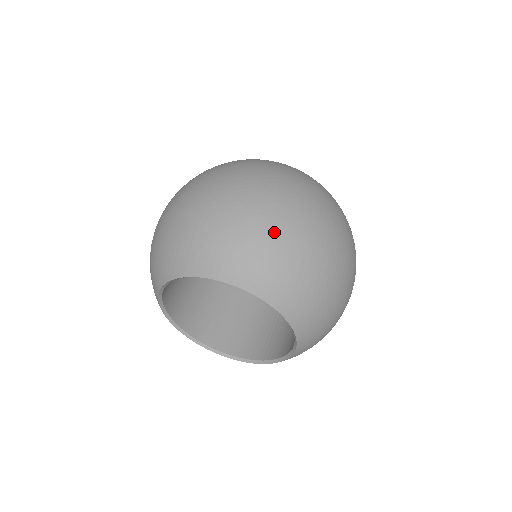
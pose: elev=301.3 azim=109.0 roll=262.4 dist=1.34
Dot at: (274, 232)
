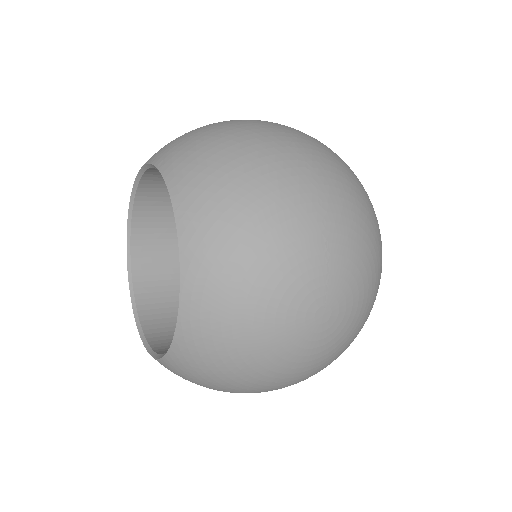
Dot at: (233, 134)
